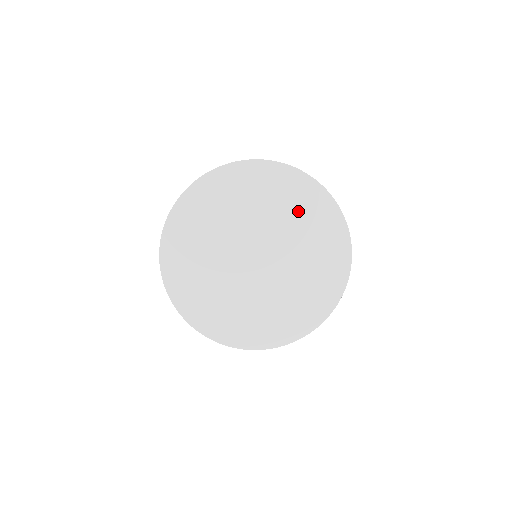
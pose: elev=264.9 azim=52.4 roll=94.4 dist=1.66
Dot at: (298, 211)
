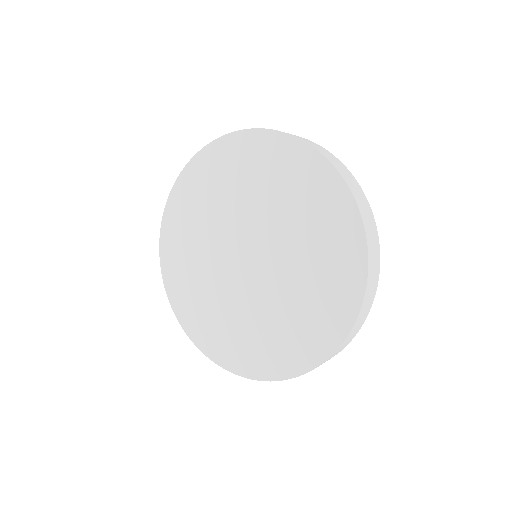
Dot at: (253, 176)
